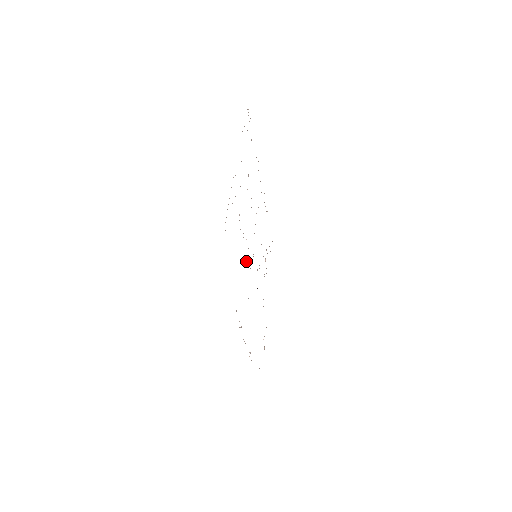
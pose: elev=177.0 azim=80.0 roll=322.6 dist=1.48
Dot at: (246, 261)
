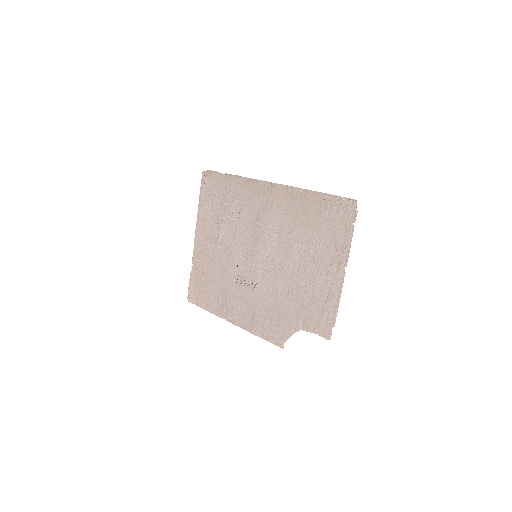
Dot at: (276, 292)
